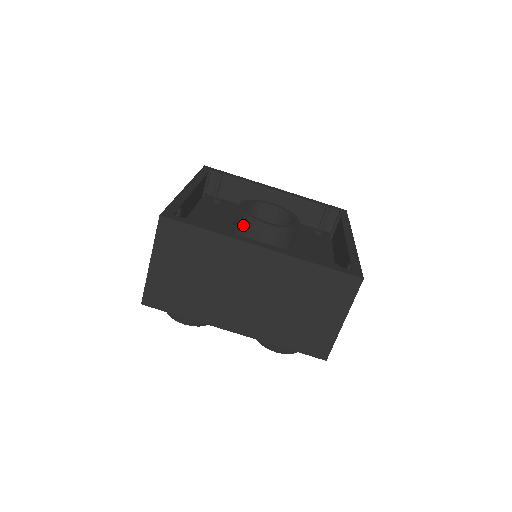
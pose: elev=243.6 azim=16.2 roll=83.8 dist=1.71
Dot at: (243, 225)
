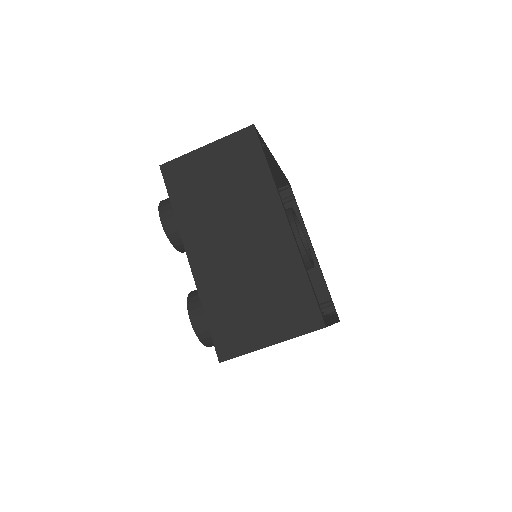
Dot at: occluded
